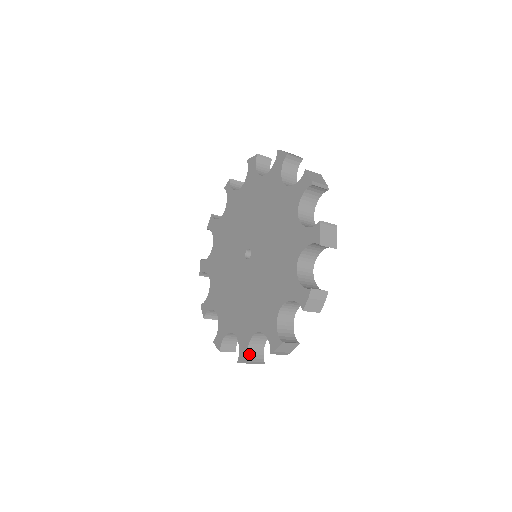
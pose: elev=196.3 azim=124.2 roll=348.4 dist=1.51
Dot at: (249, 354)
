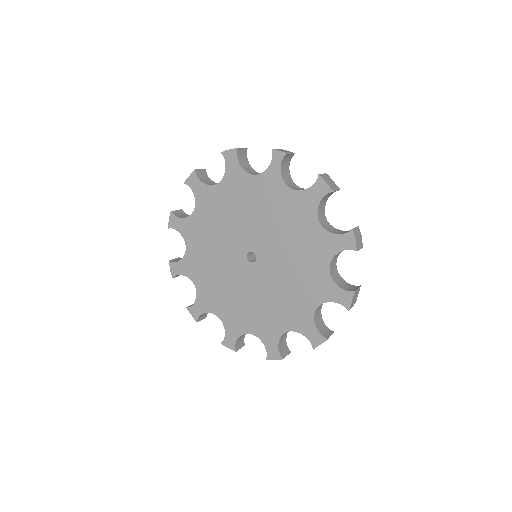
Dot at: (201, 315)
